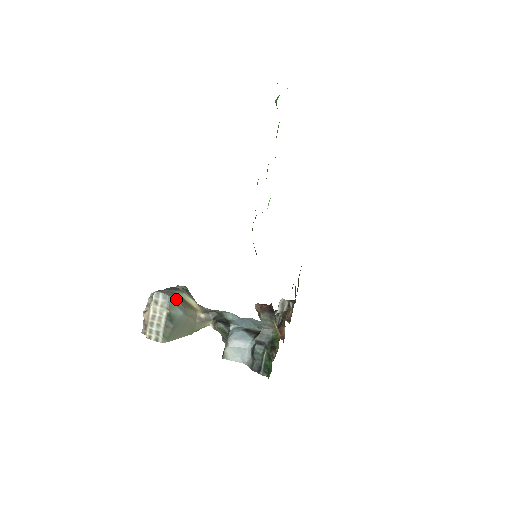
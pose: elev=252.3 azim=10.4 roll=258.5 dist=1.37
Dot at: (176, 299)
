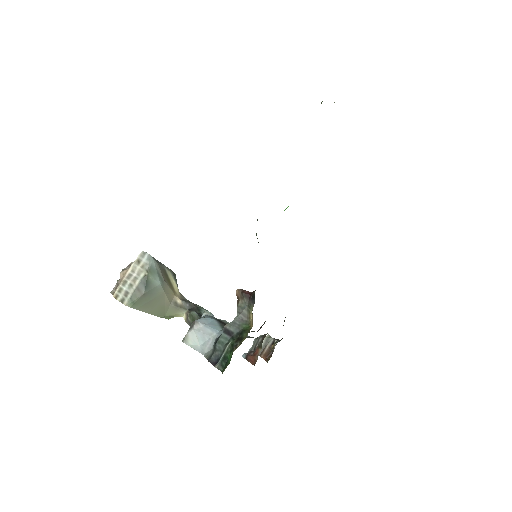
Dot at: (160, 268)
